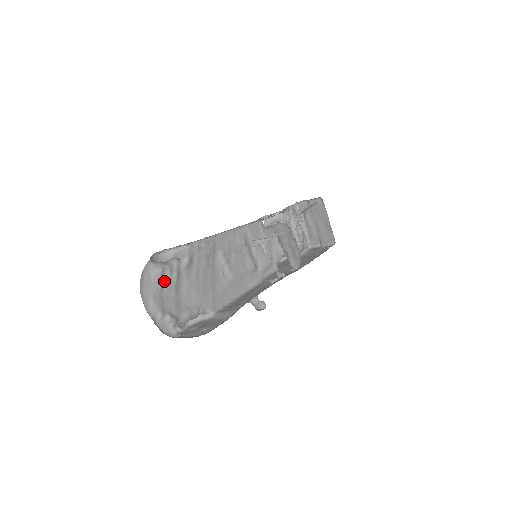
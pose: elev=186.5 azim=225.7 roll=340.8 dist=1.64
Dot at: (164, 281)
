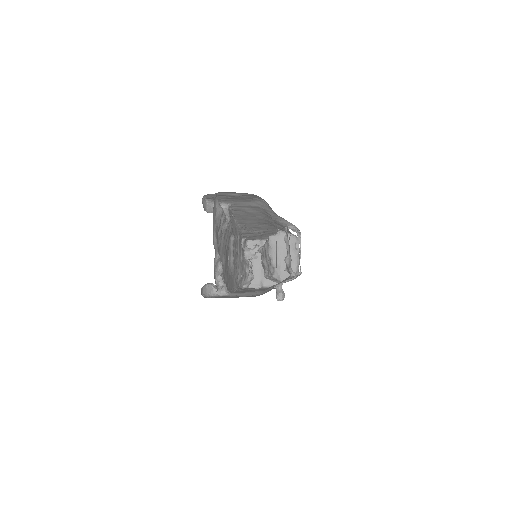
Dot at: (220, 224)
